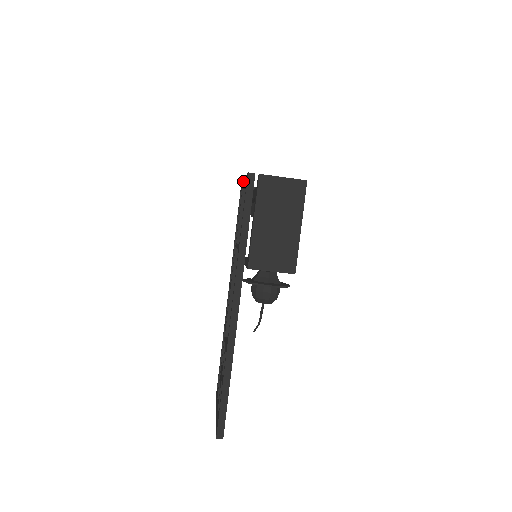
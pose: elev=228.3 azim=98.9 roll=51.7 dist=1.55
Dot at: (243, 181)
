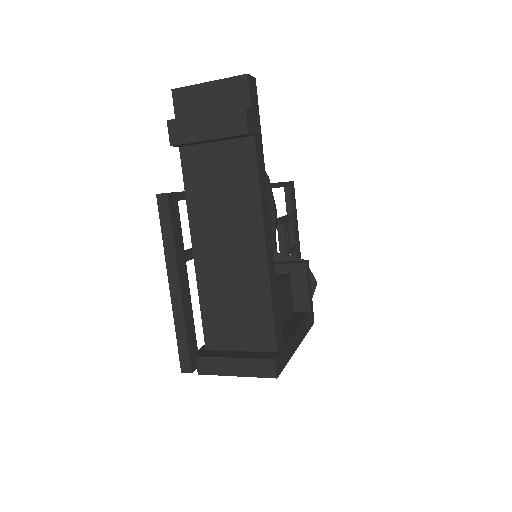
Dot at: (167, 268)
